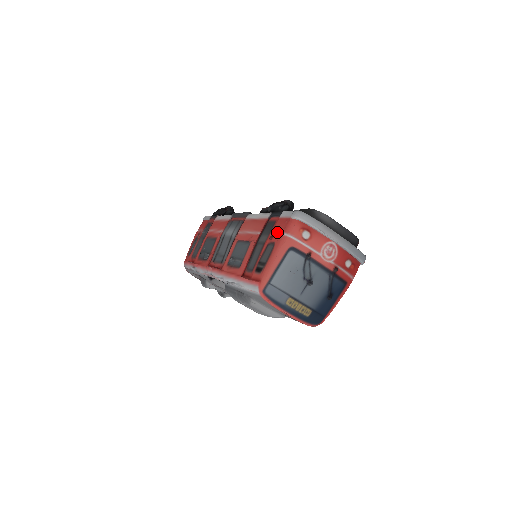
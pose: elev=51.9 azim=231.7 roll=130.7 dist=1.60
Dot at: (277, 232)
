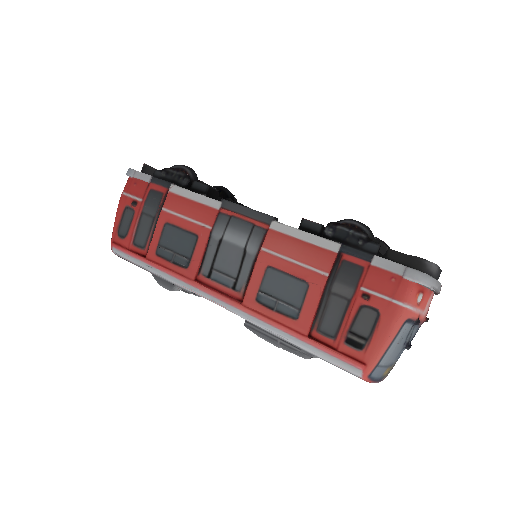
Dot at: (378, 292)
